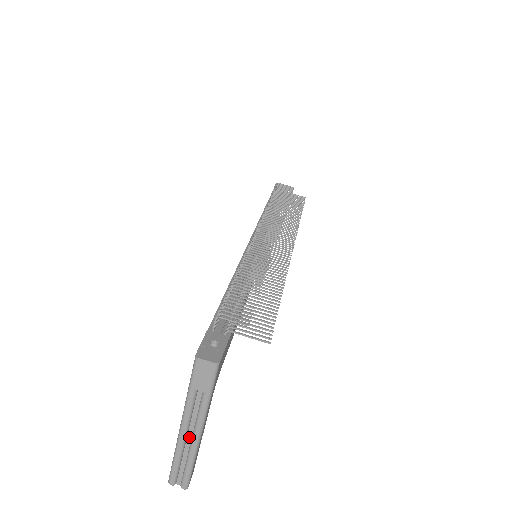
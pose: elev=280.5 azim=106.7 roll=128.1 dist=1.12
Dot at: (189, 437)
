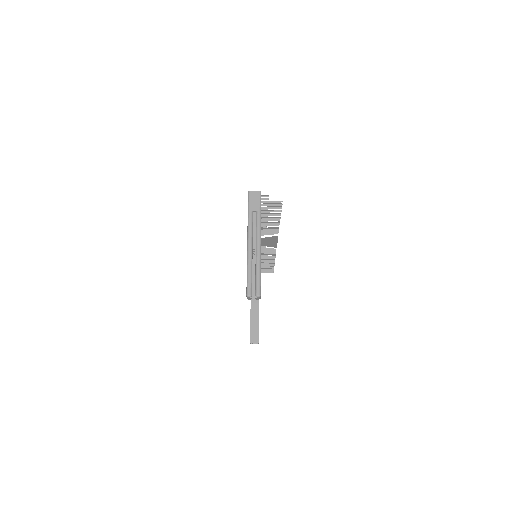
Dot at: (254, 251)
